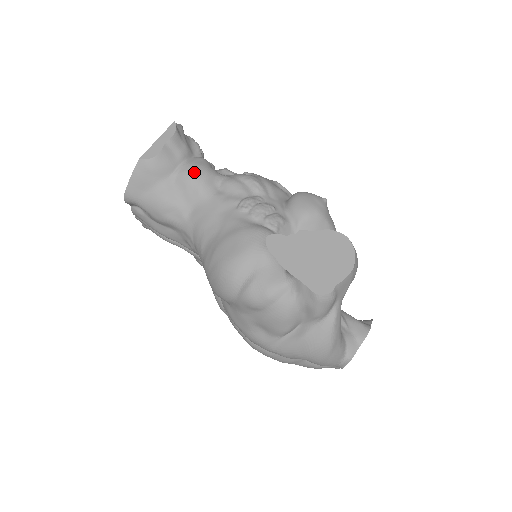
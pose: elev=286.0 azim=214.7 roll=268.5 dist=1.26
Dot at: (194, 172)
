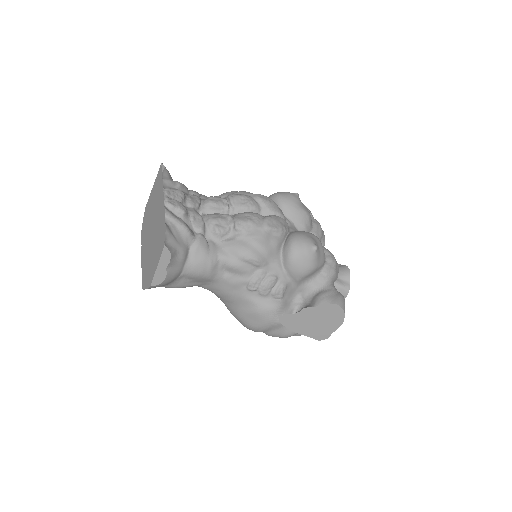
Dot at: (200, 271)
